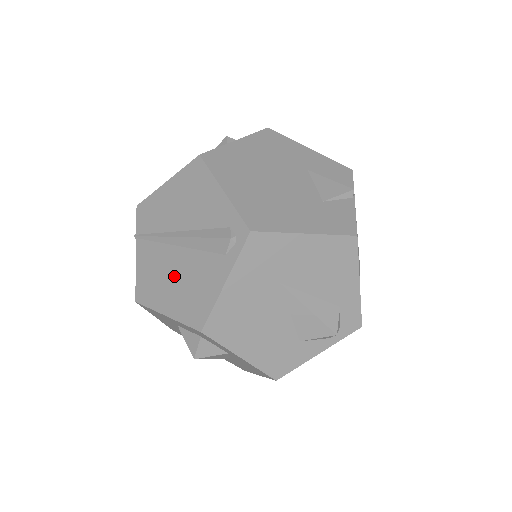
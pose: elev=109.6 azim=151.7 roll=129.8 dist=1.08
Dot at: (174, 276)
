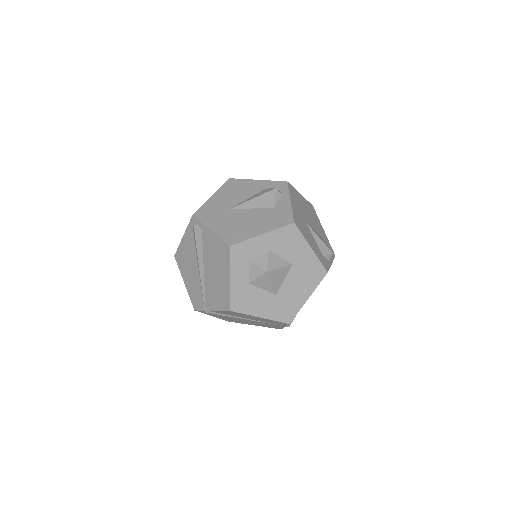
Dot at: (214, 272)
